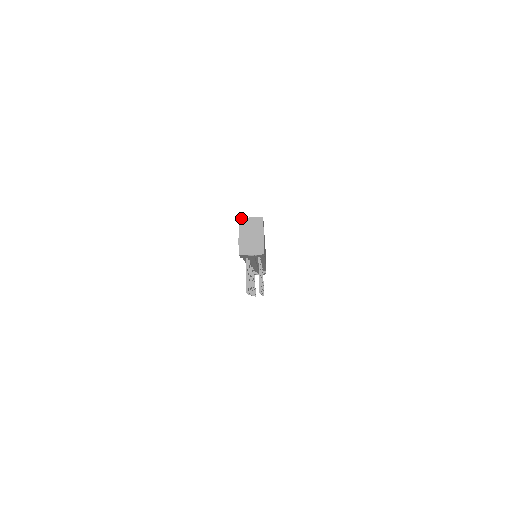
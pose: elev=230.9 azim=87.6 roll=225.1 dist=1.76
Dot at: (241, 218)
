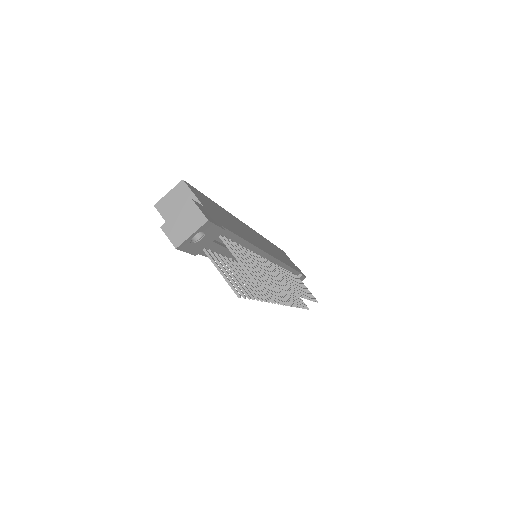
Dot at: (156, 203)
